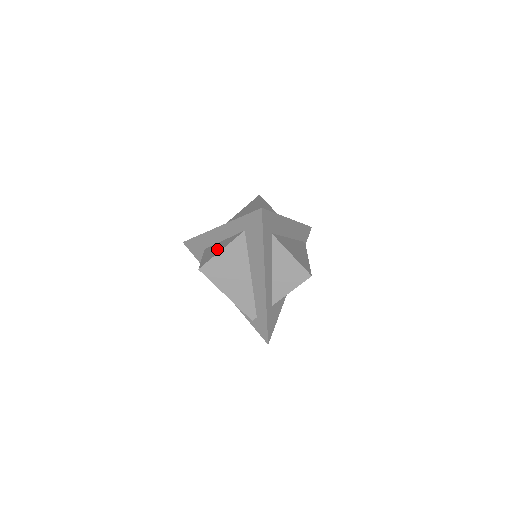
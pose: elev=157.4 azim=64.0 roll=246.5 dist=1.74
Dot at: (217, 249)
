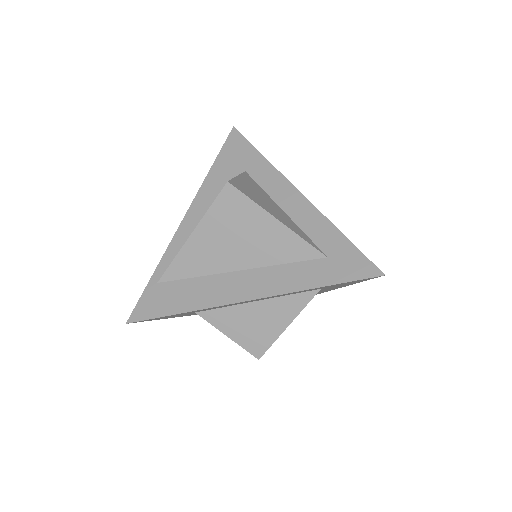
Dot at: (267, 322)
